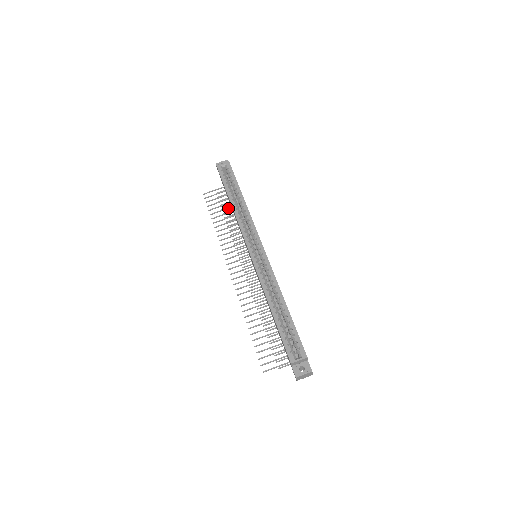
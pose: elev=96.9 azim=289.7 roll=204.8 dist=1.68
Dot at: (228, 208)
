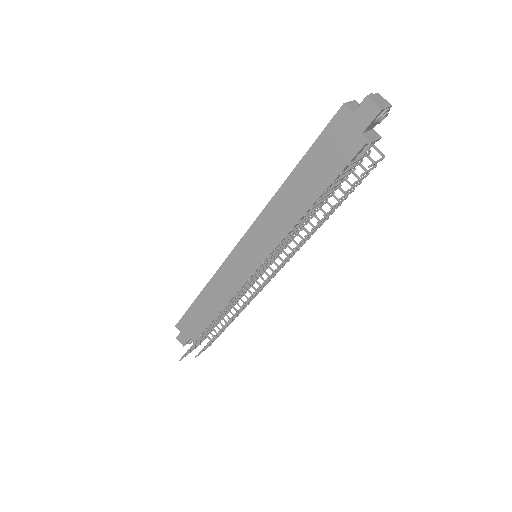
Dot at: (212, 329)
